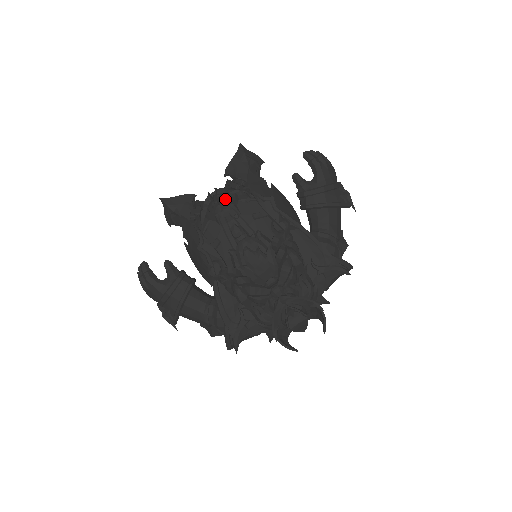
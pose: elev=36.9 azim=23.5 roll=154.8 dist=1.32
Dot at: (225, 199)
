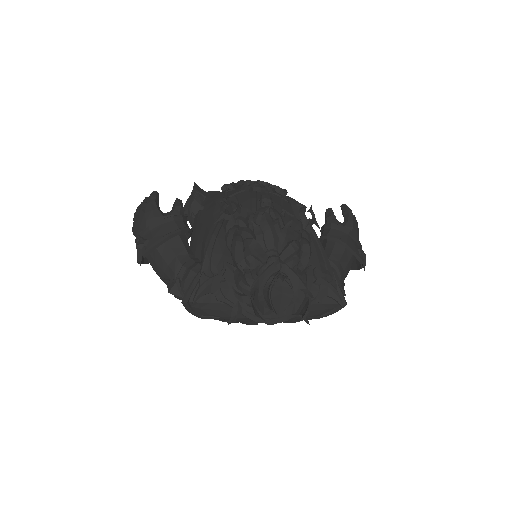
Dot at: (264, 185)
